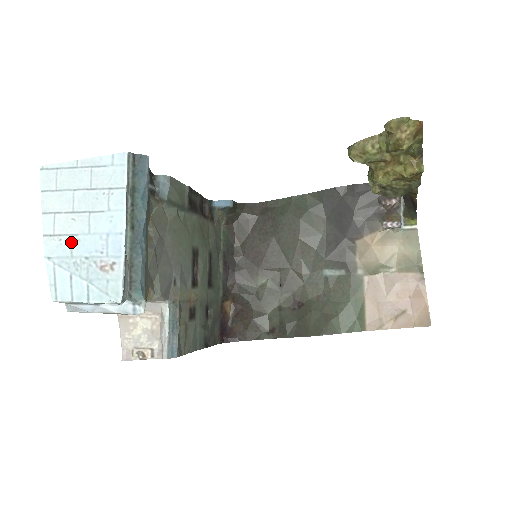
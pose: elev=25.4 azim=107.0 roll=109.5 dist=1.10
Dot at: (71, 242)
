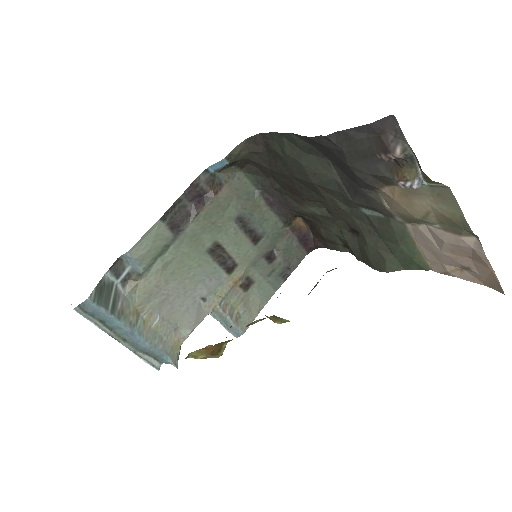
Dot at: occluded
